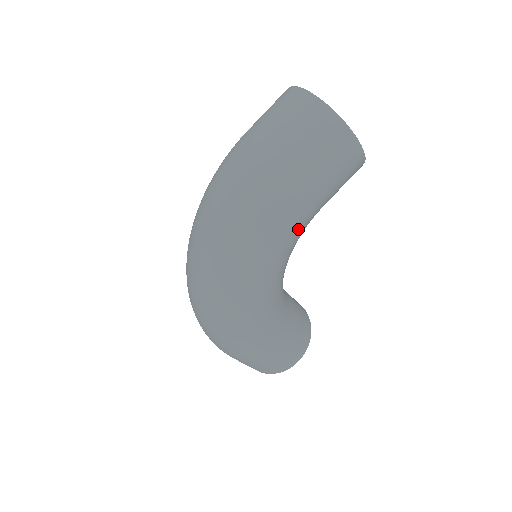
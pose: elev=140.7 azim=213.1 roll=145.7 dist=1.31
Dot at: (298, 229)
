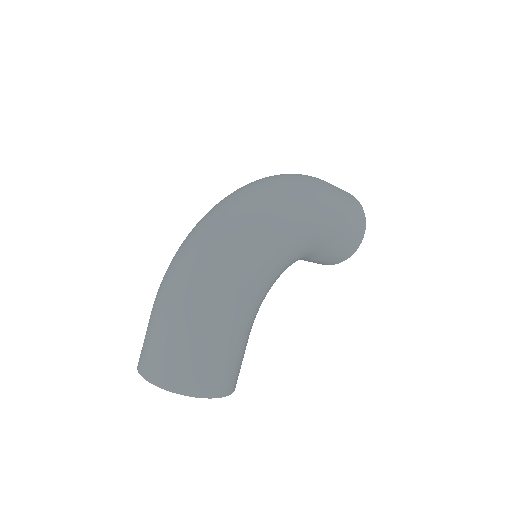
Dot at: (323, 235)
